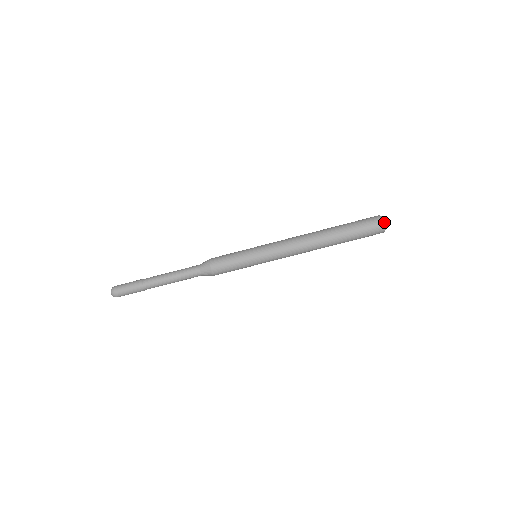
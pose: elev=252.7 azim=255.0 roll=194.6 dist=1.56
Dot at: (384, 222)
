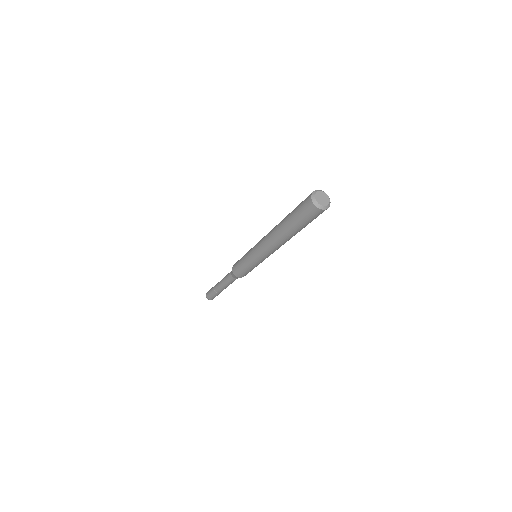
Dot at: (326, 207)
